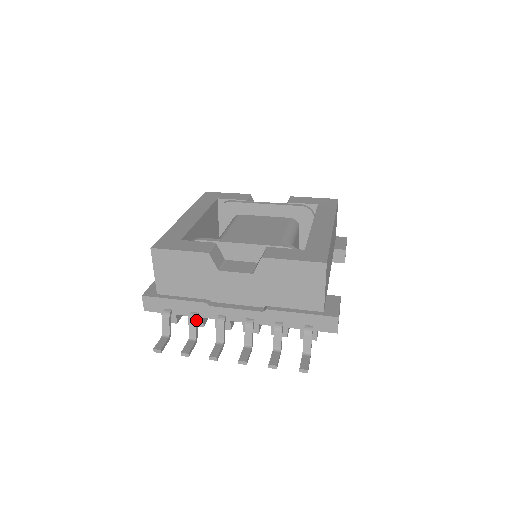
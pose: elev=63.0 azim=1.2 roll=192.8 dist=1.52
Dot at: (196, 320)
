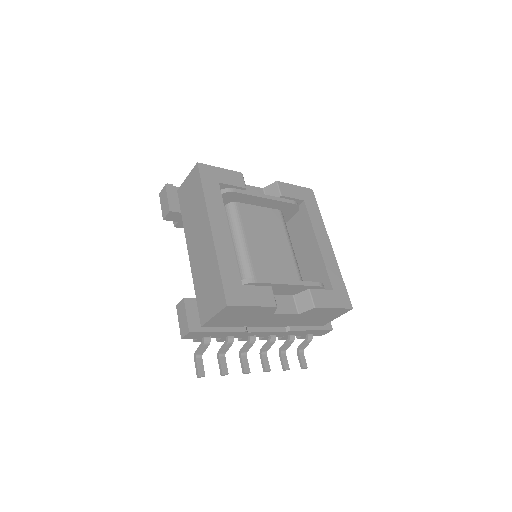
Dot at: occluded
